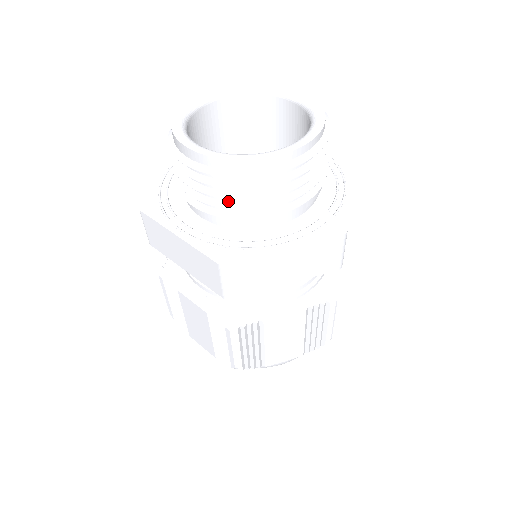
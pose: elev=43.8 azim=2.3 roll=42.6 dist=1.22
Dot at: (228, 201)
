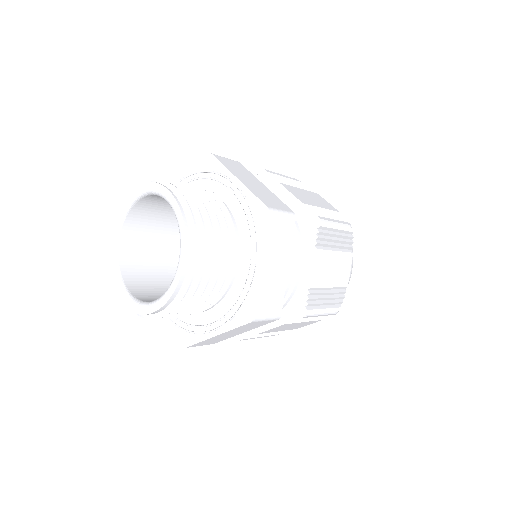
Dot at: occluded
